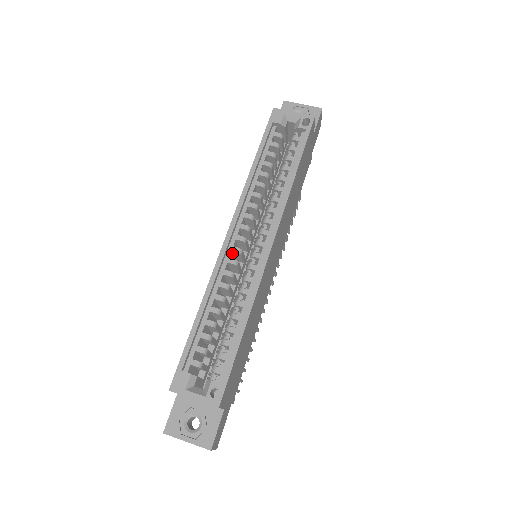
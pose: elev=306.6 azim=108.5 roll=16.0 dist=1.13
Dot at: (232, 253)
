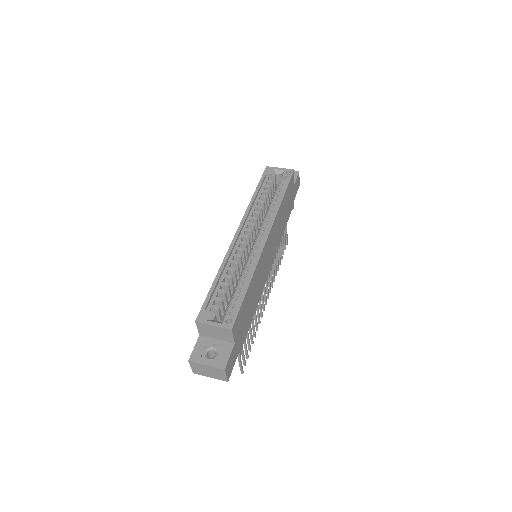
Dot at: (239, 246)
